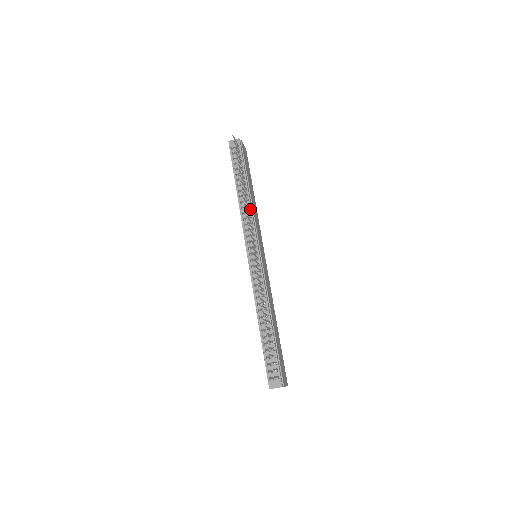
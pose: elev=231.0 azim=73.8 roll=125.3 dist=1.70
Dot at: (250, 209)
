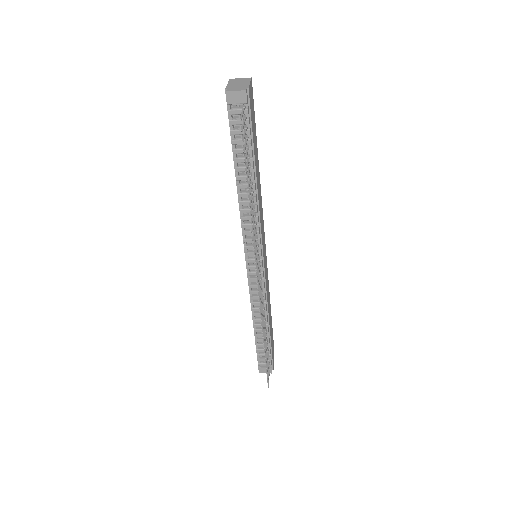
Dot at: (255, 212)
